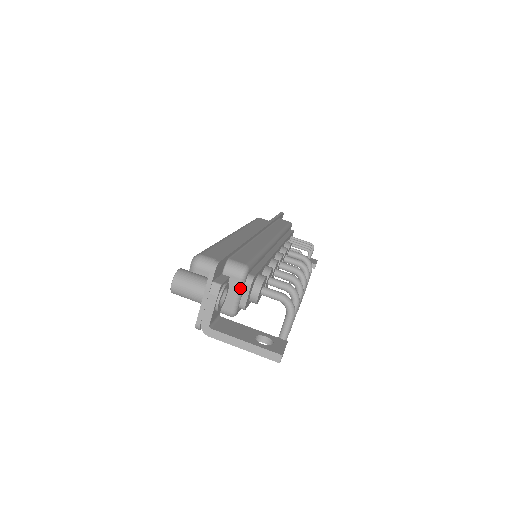
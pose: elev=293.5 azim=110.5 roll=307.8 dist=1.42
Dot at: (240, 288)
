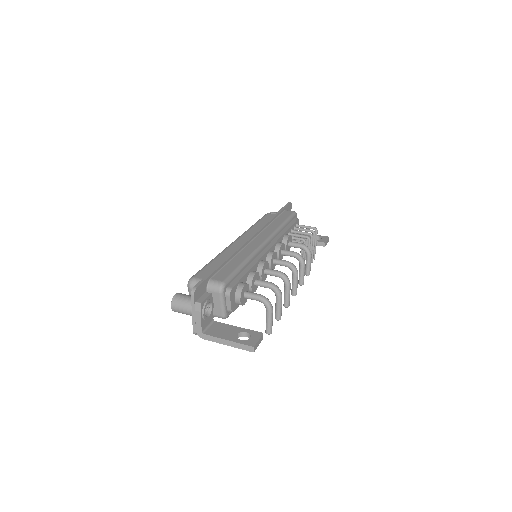
Dot at: (222, 299)
